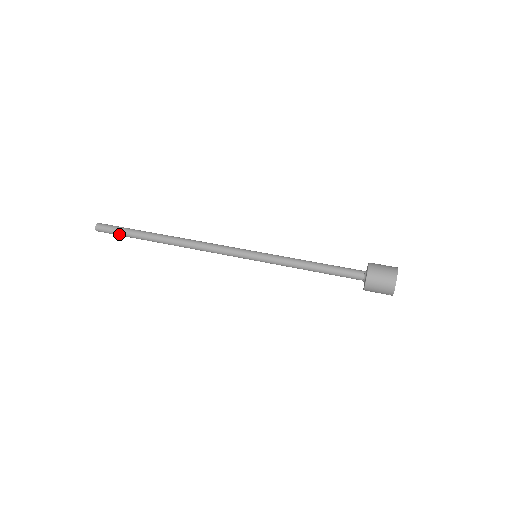
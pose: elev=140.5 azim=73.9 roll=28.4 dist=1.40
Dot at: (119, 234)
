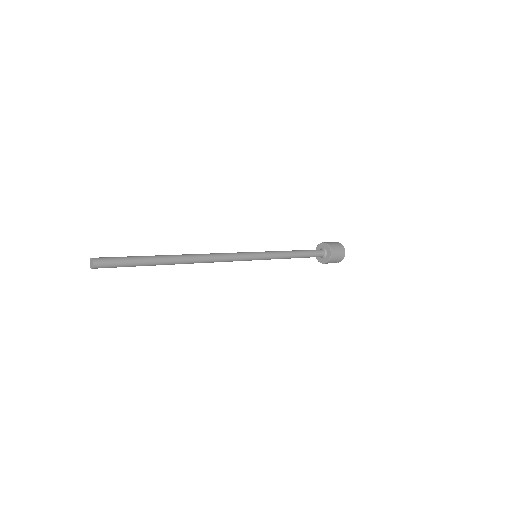
Dot at: (125, 266)
